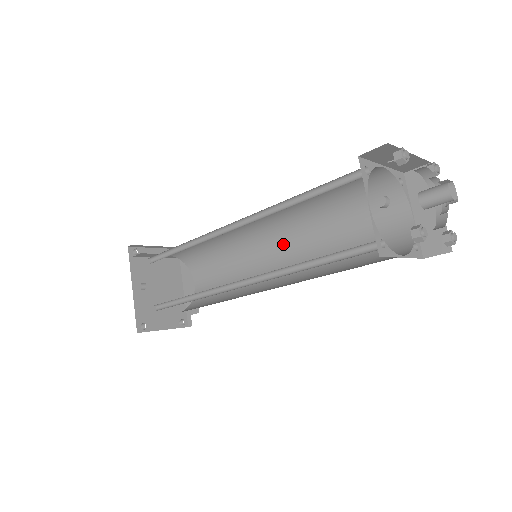
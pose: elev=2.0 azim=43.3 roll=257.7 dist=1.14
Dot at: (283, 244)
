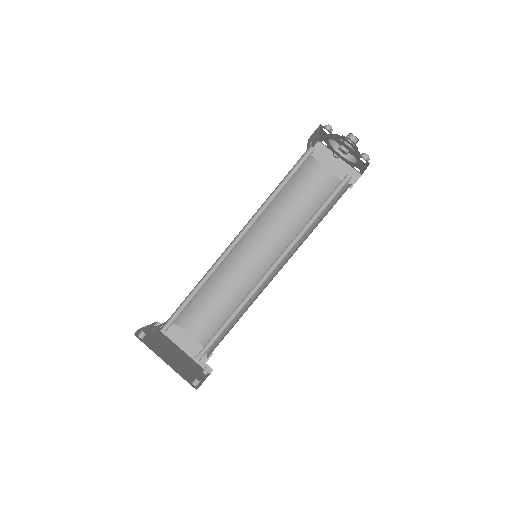
Dot at: (257, 246)
